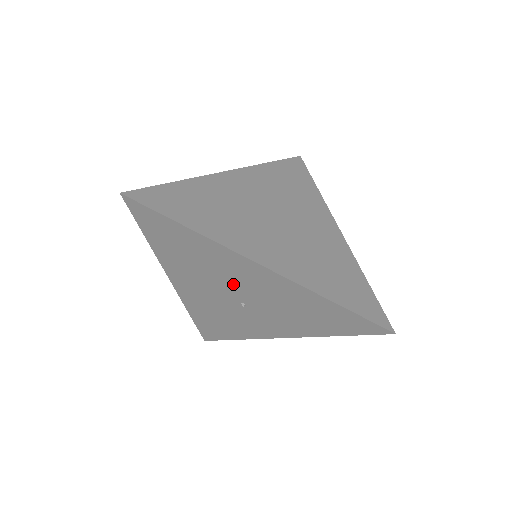
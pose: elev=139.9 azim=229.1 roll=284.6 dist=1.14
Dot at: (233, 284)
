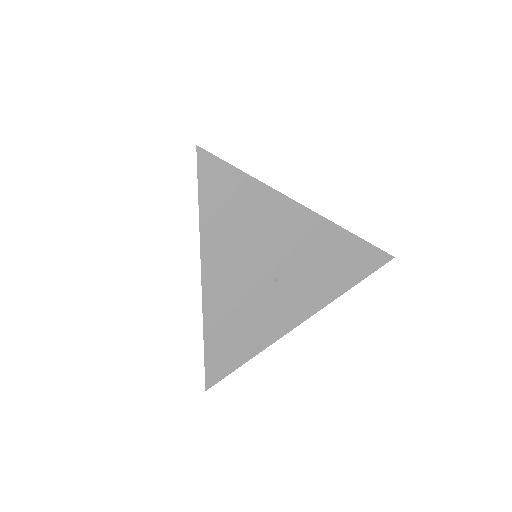
Dot at: (274, 249)
